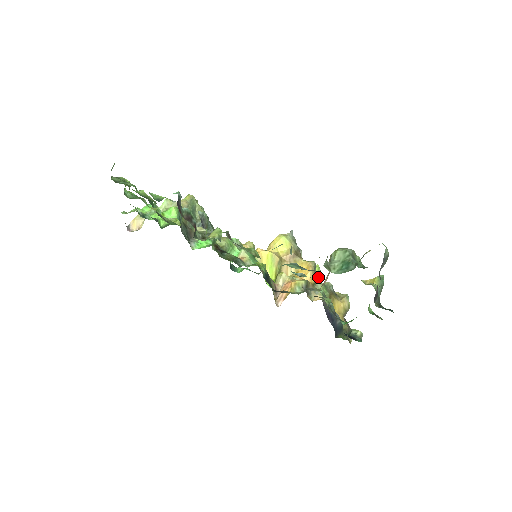
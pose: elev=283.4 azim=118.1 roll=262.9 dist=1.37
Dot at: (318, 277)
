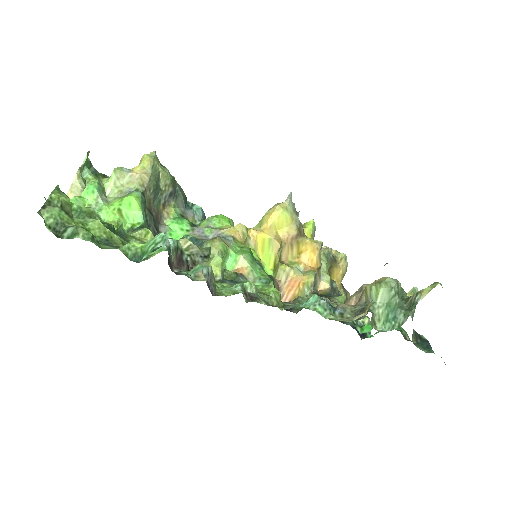
Dot at: (313, 235)
